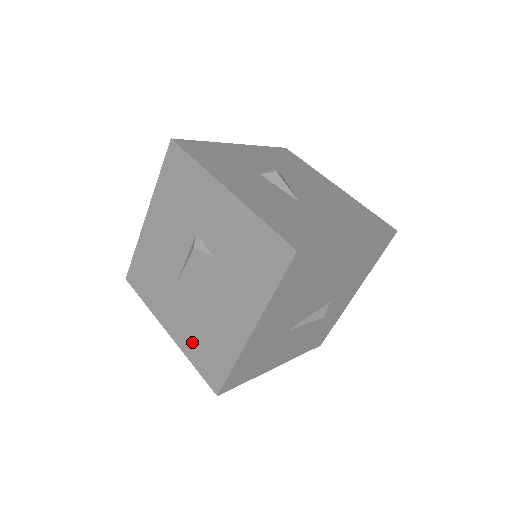
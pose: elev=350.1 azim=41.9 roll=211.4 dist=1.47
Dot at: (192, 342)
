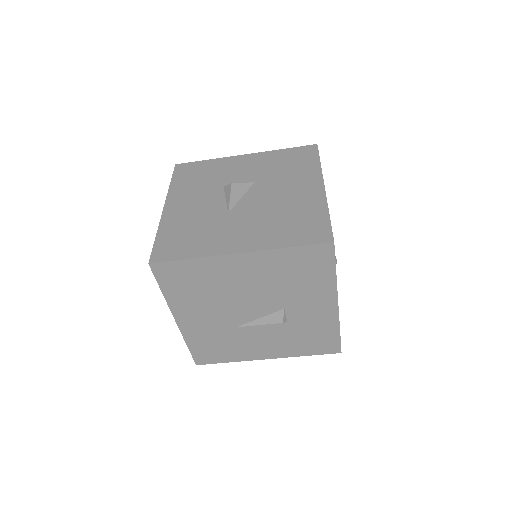
Dot at: occluded
